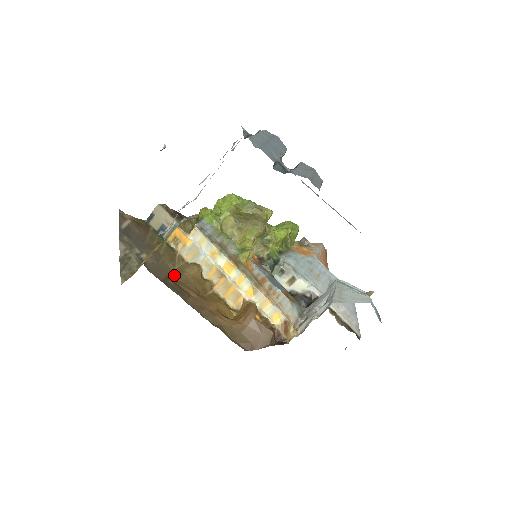
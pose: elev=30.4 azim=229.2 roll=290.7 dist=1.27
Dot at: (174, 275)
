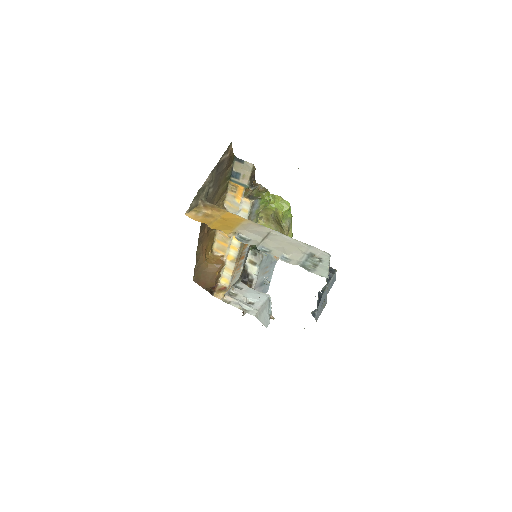
Dot at: occluded
